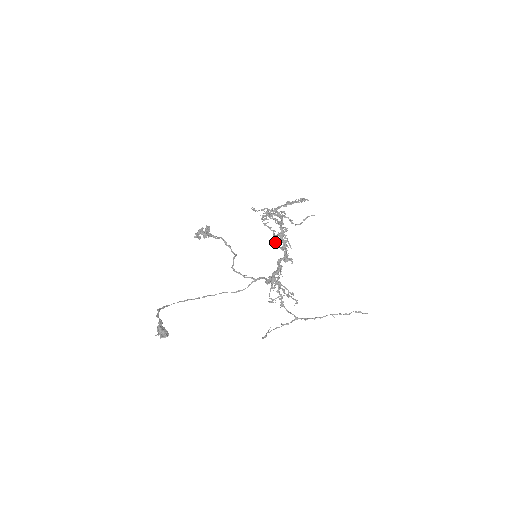
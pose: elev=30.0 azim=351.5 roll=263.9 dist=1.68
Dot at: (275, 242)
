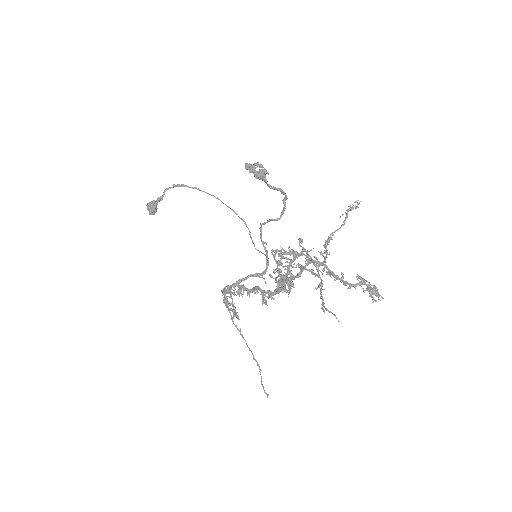
Dot at: (270, 276)
